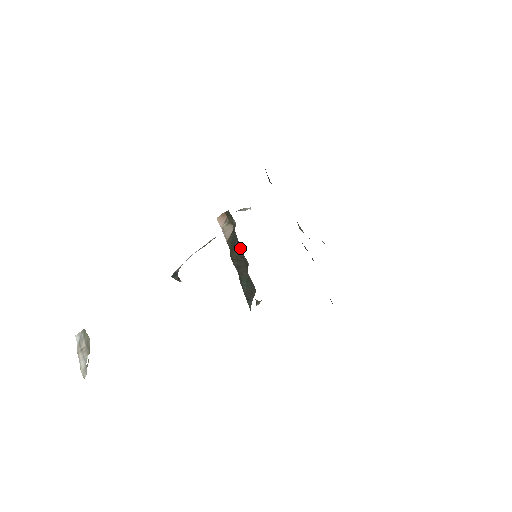
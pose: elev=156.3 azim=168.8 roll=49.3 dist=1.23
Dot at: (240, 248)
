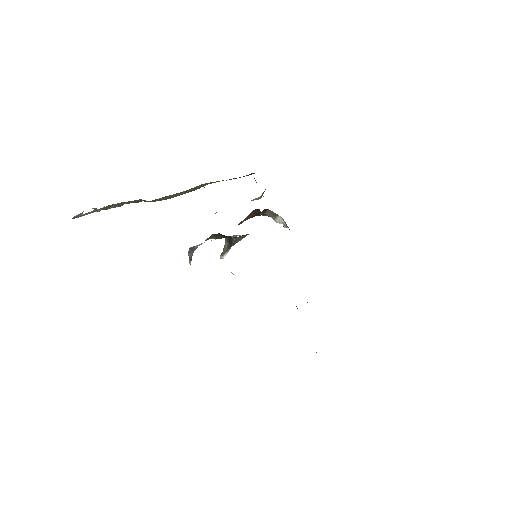
Dot at: occluded
